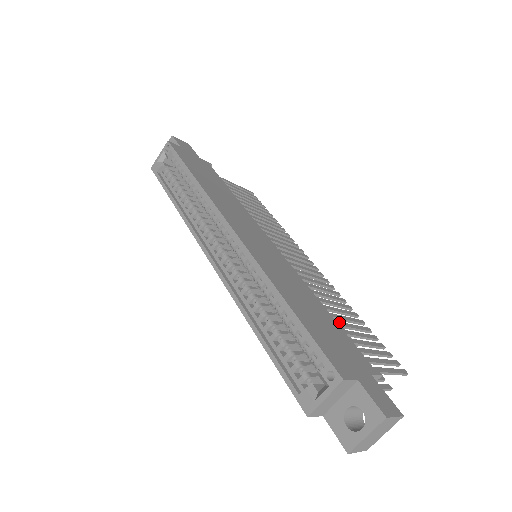
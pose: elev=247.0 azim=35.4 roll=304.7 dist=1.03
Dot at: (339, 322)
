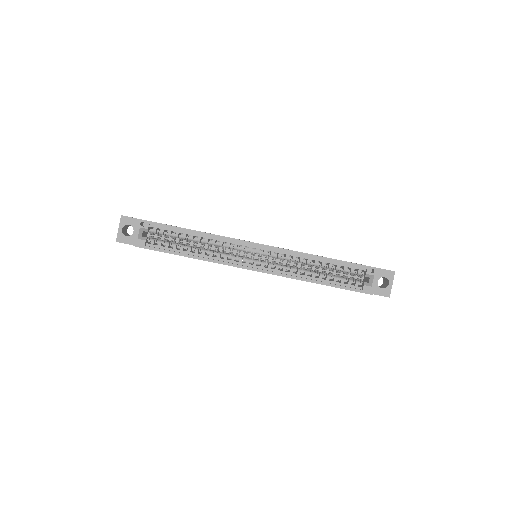
Dot at: occluded
